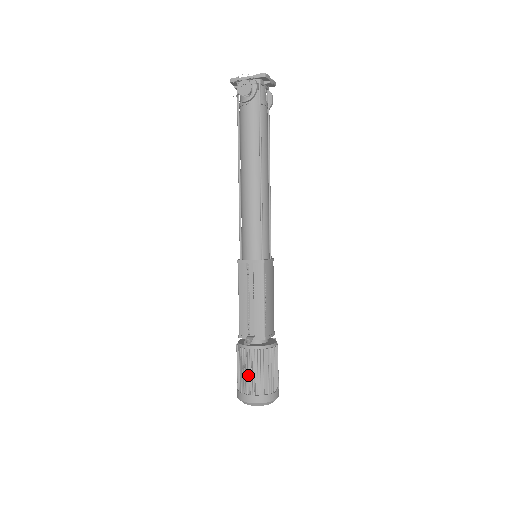
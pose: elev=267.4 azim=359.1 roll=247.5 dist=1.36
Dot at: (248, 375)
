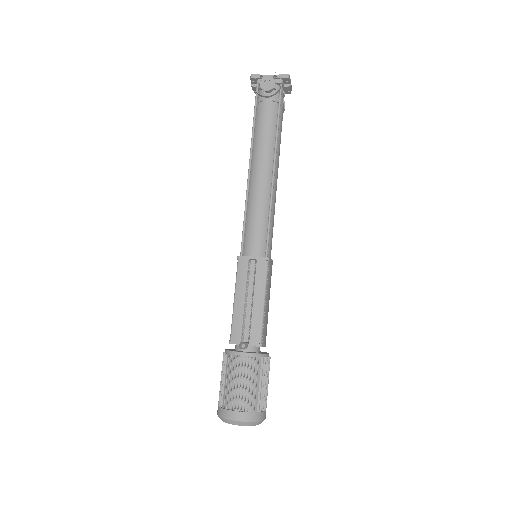
Dot at: (238, 387)
